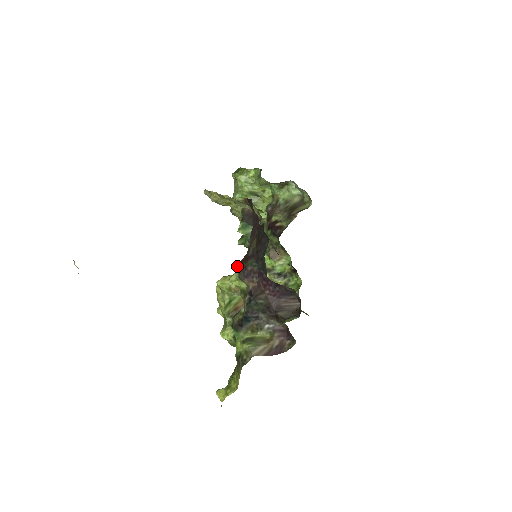
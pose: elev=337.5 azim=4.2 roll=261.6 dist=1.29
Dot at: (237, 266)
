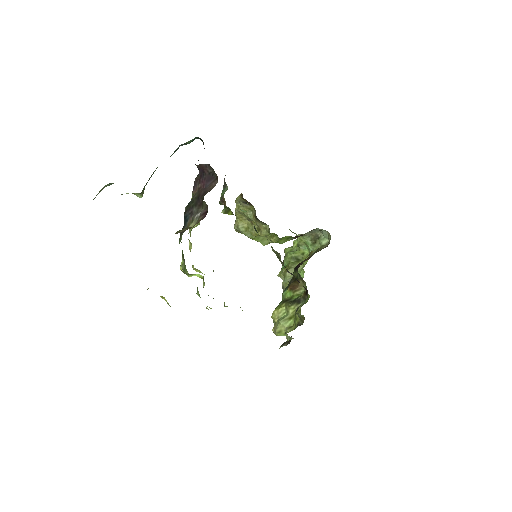
Dot at: occluded
